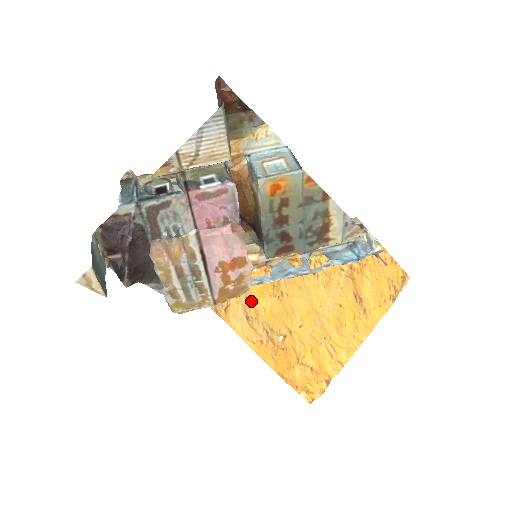
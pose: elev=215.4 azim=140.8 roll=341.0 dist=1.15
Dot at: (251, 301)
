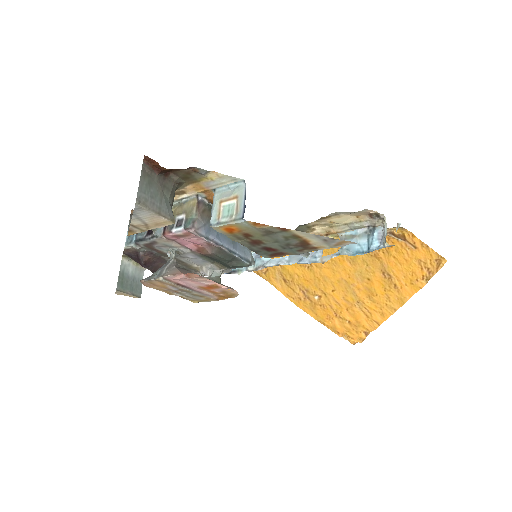
Dot at: (285, 268)
